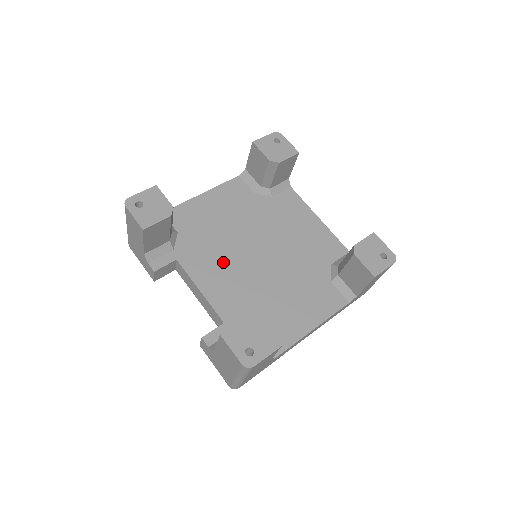
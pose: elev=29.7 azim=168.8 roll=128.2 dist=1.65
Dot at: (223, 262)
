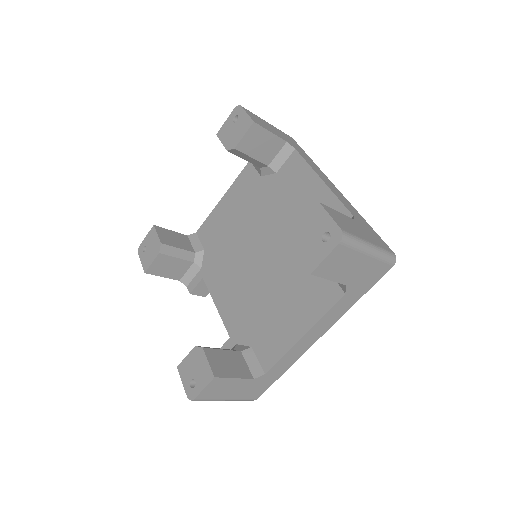
Dot at: (232, 271)
